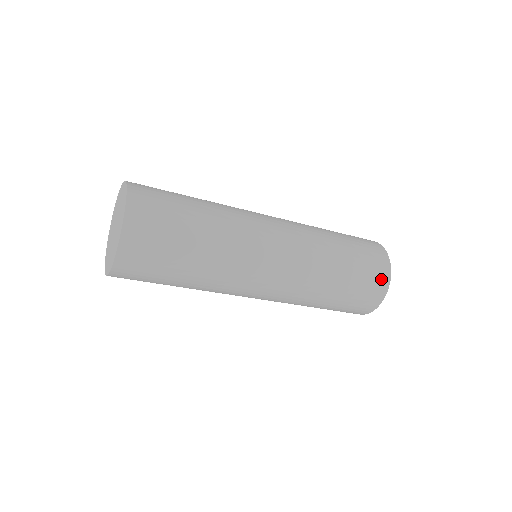
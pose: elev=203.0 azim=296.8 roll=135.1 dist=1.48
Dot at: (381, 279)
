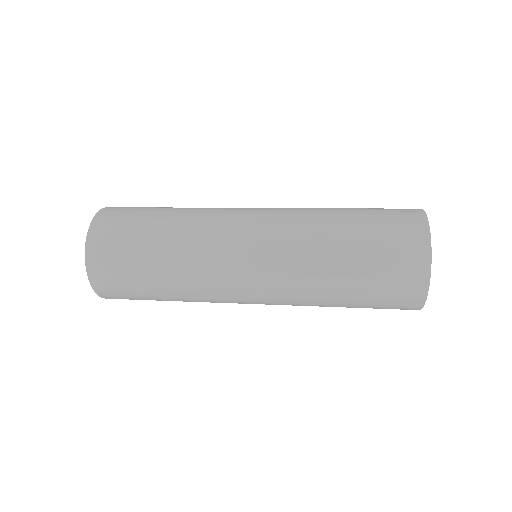
Dot at: (414, 241)
